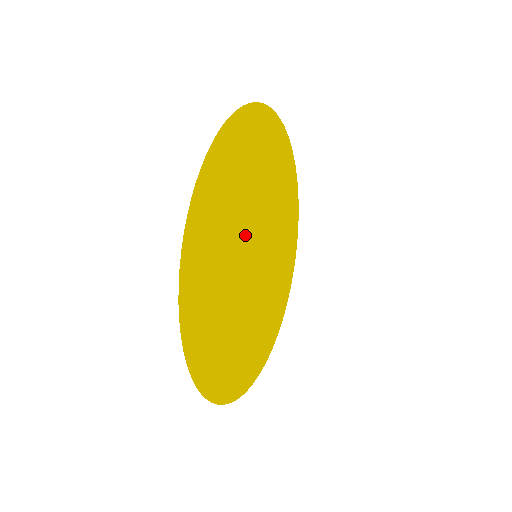
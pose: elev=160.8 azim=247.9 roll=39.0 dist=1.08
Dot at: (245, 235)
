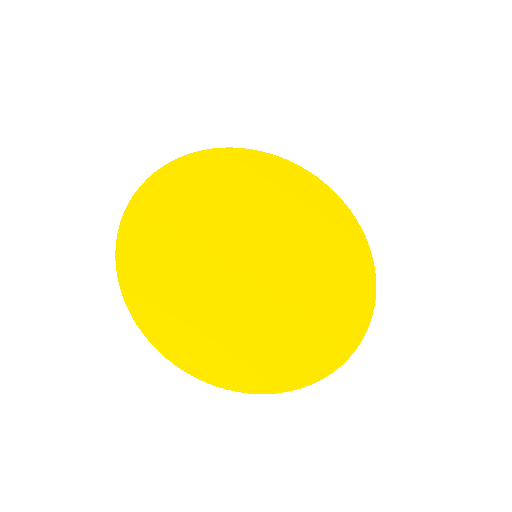
Dot at: (242, 226)
